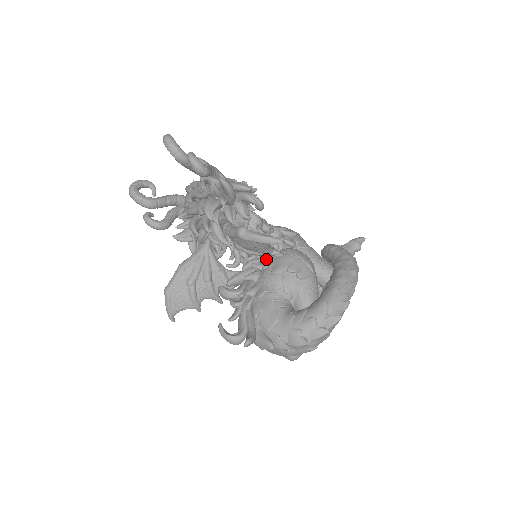
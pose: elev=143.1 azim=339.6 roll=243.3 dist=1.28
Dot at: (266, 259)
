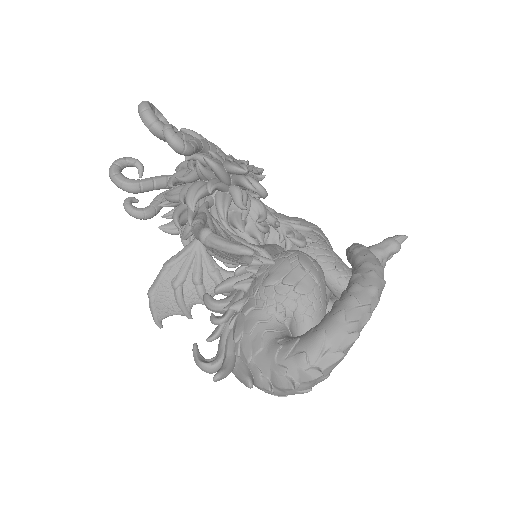
Dot at: occluded
